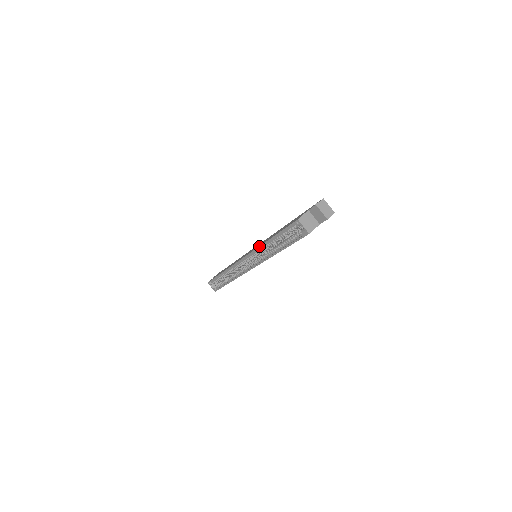
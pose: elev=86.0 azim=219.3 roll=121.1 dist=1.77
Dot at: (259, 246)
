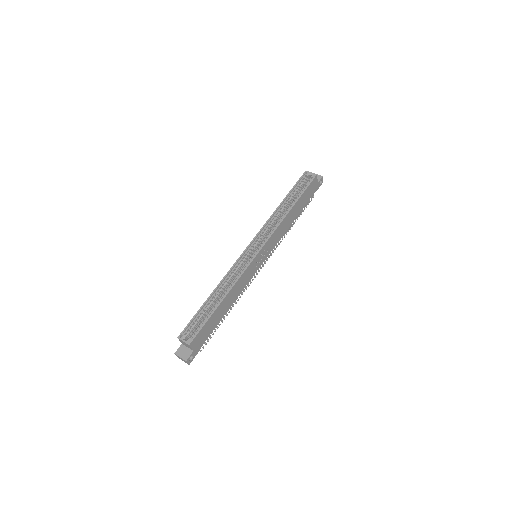
Dot at: (270, 217)
